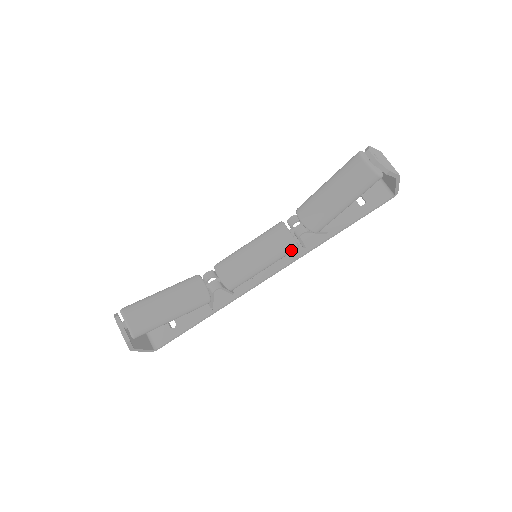
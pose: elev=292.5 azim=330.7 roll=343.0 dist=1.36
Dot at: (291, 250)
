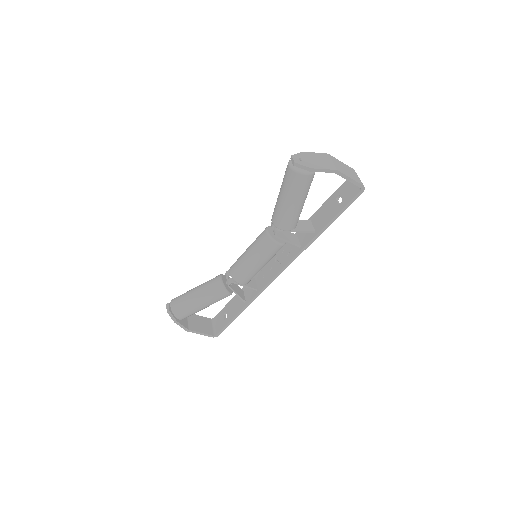
Dot at: (274, 248)
